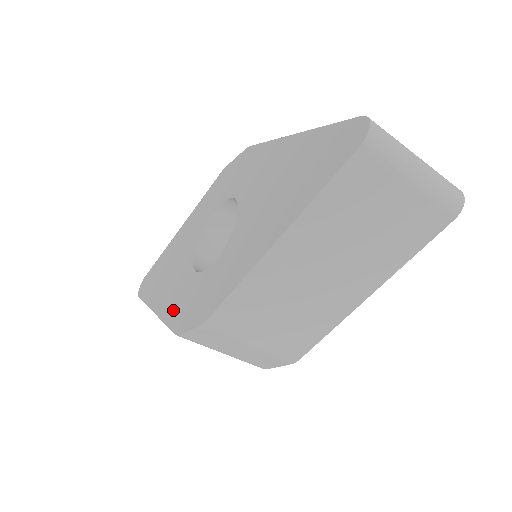
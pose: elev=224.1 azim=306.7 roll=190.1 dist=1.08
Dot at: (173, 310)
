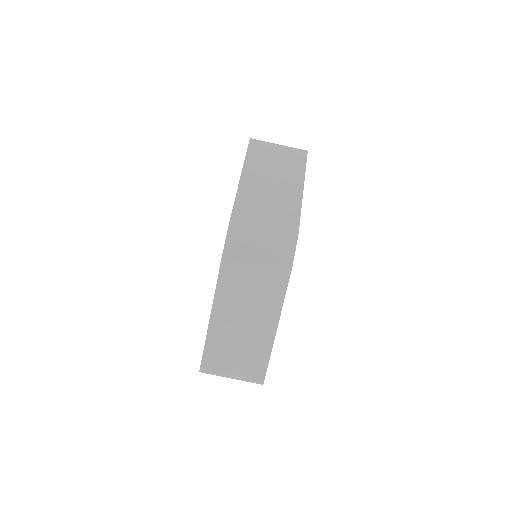
Dot at: occluded
